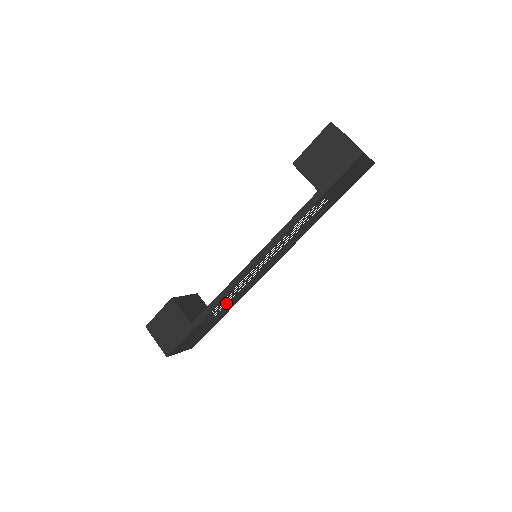
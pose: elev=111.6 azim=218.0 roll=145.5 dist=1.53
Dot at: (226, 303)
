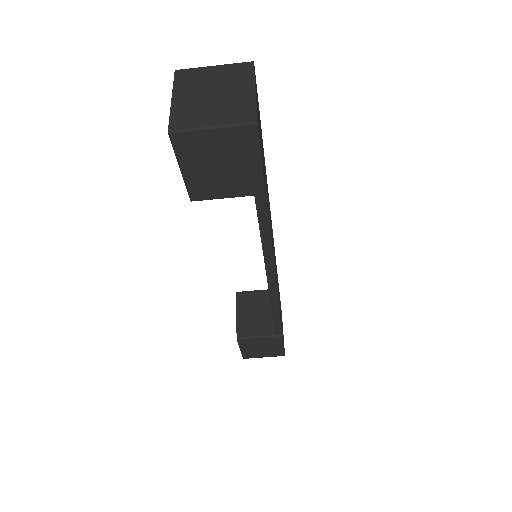
Dot at: occluded
